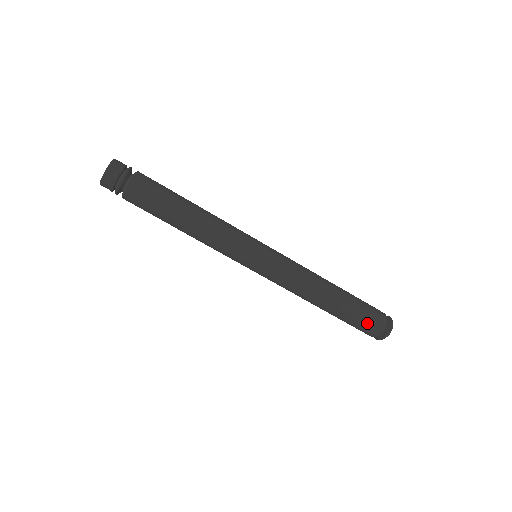
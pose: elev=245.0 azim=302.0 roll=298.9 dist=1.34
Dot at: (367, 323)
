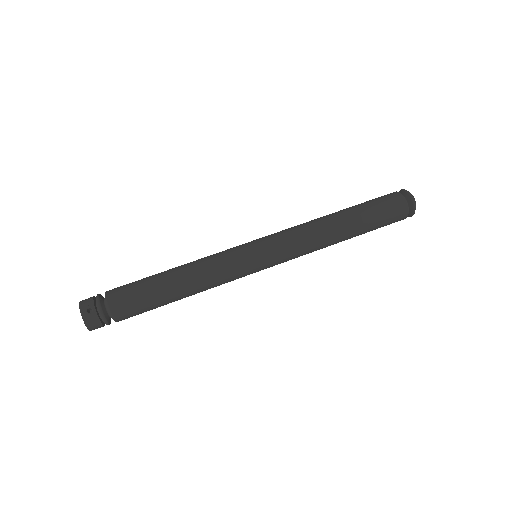
Dot at: (378, 198)
